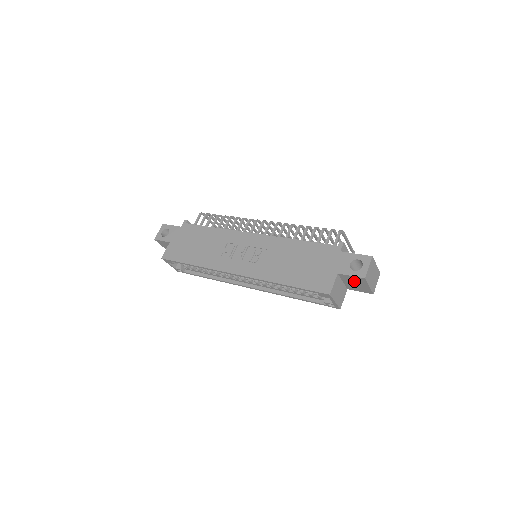
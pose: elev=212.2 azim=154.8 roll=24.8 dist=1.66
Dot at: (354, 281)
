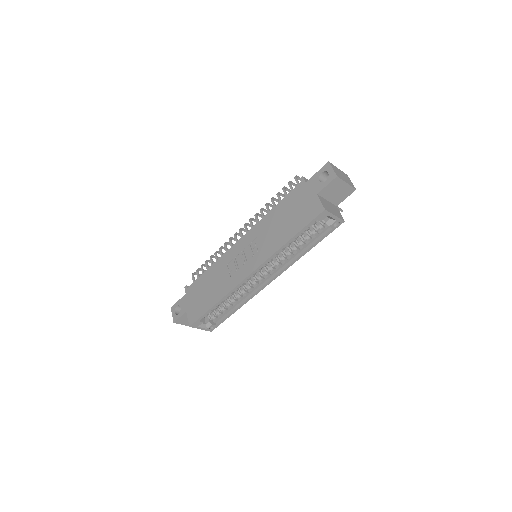
Dot at: (333, 190)
